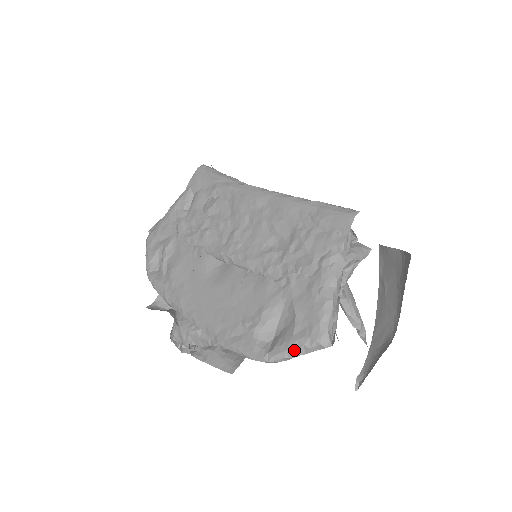
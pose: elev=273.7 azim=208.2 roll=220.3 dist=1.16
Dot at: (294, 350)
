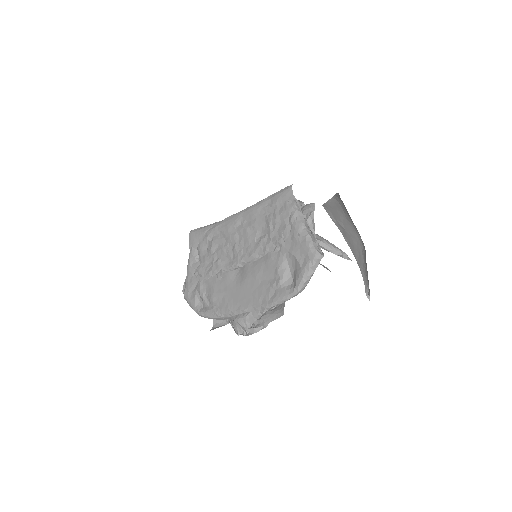
Dot at: (306, 274)
